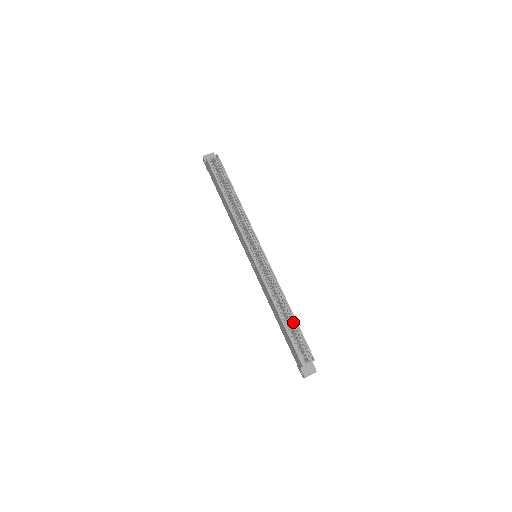
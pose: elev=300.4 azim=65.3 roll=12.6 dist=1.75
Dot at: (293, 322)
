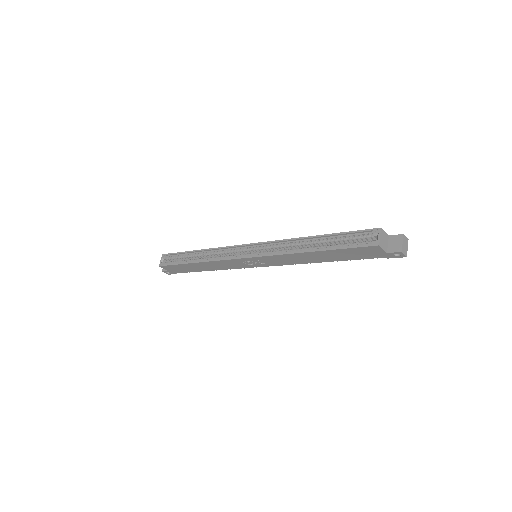
Dot at: (329, 239)
